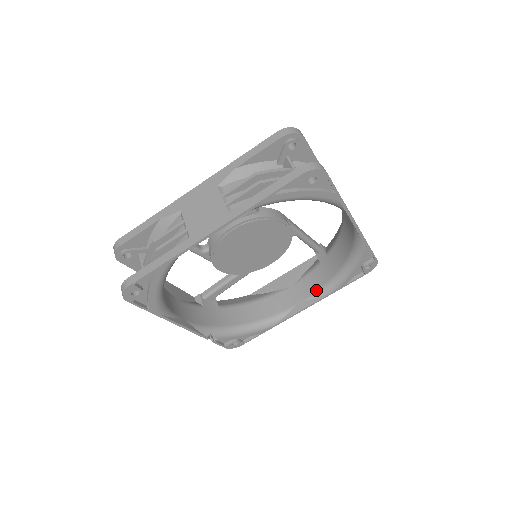
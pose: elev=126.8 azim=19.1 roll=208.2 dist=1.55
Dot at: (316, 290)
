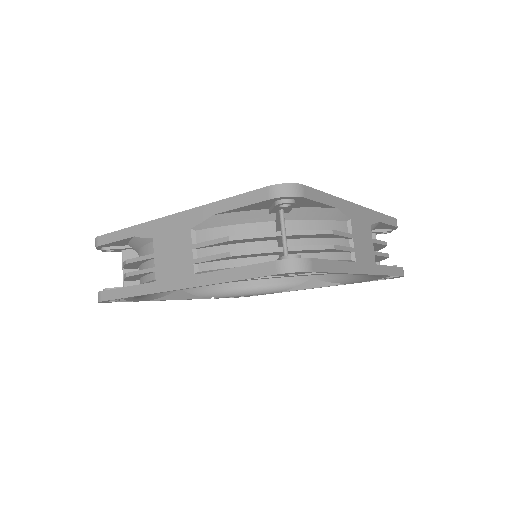
Dot at: (331, 275)
